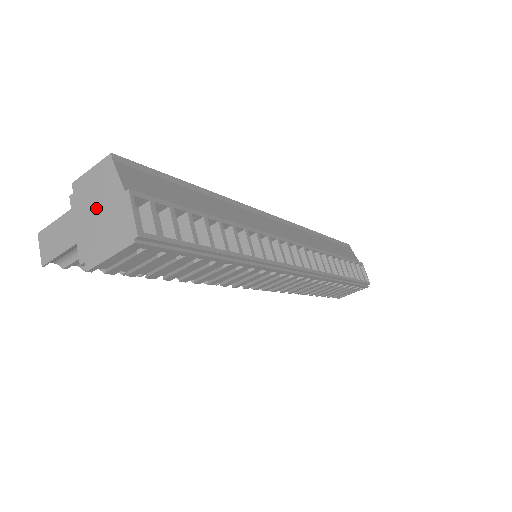
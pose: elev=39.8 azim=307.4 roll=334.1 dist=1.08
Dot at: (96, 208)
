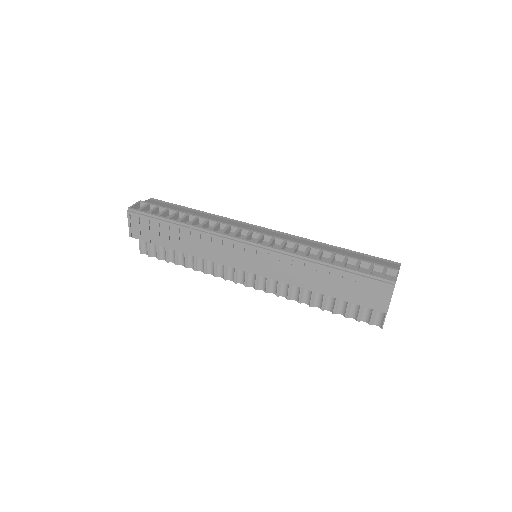
Dot at: occluded
